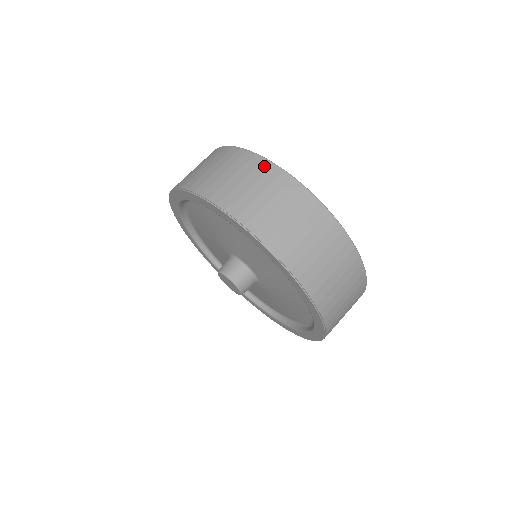
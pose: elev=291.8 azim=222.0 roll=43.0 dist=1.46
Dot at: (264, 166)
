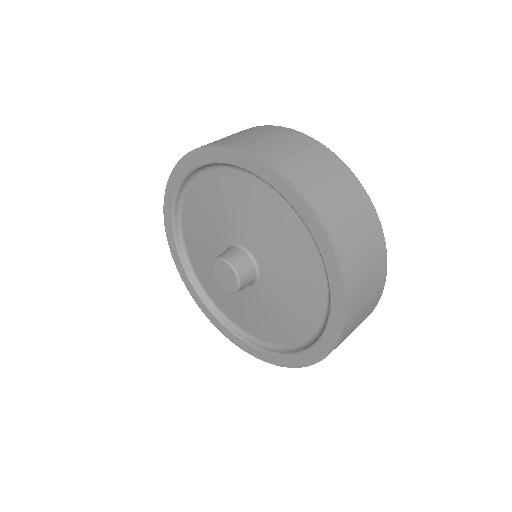
Dot at: occluded
